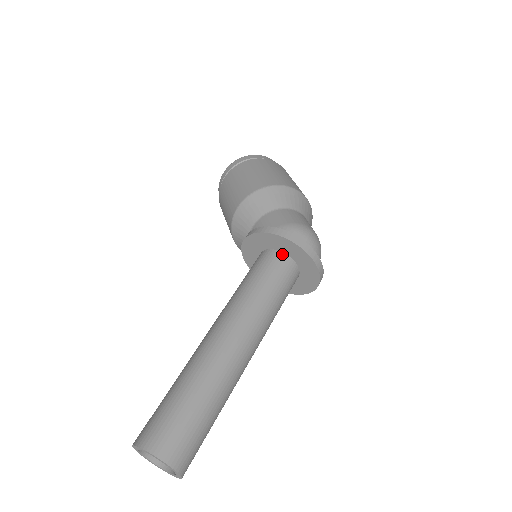
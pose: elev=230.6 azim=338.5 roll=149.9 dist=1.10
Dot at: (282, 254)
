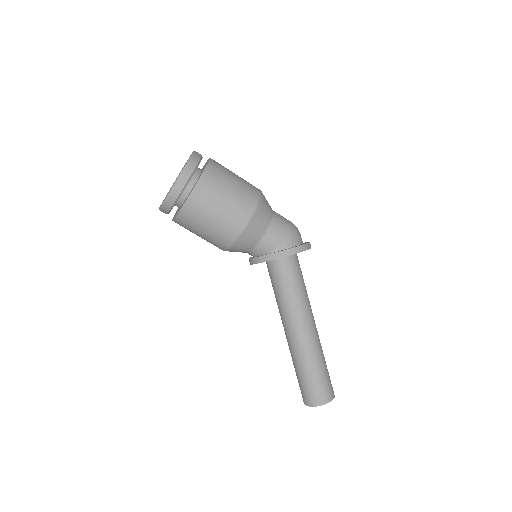
Dot at: (294, 255)
